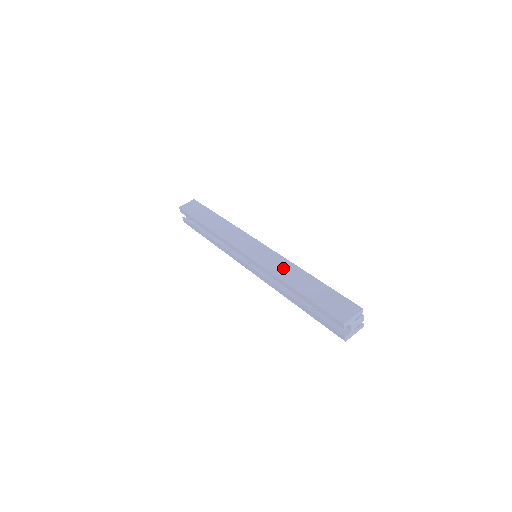
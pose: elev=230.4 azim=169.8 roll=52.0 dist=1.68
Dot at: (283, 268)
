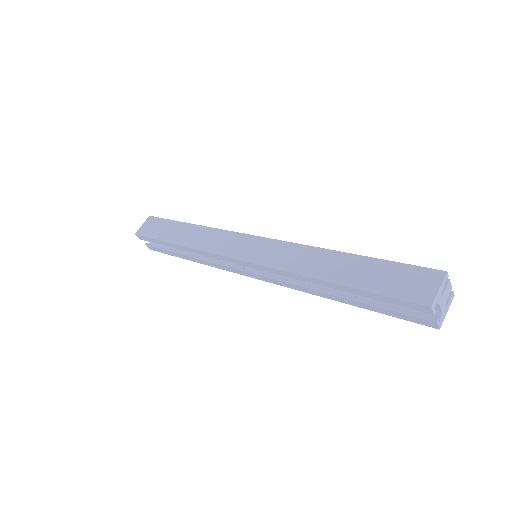
Dot at: (300, 258)
